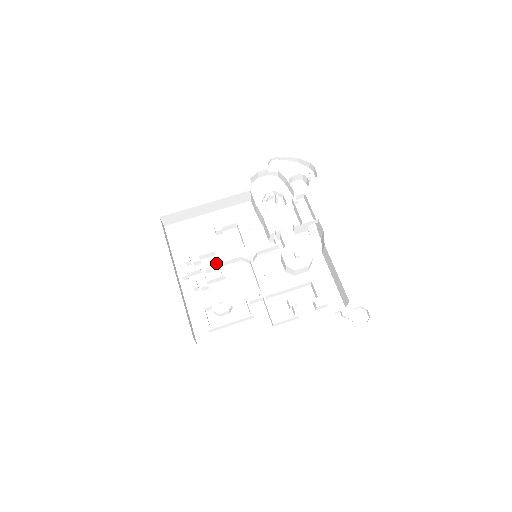
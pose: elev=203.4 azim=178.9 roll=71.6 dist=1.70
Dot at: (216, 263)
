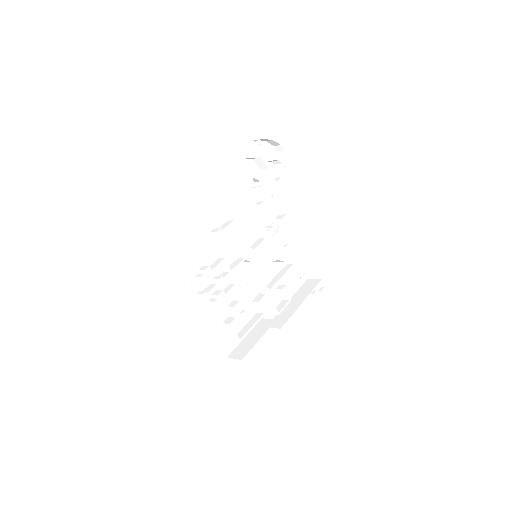
Dot at: (229, 274)
